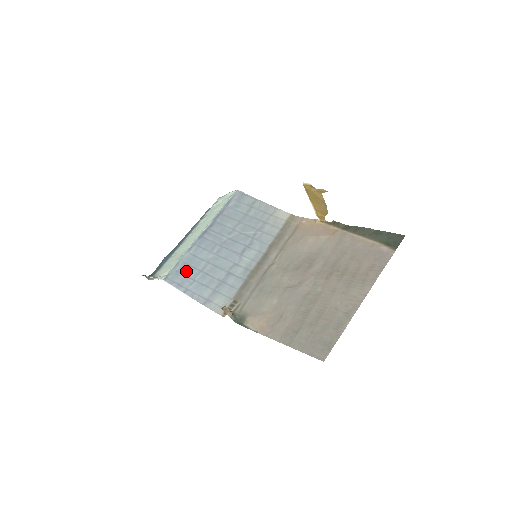
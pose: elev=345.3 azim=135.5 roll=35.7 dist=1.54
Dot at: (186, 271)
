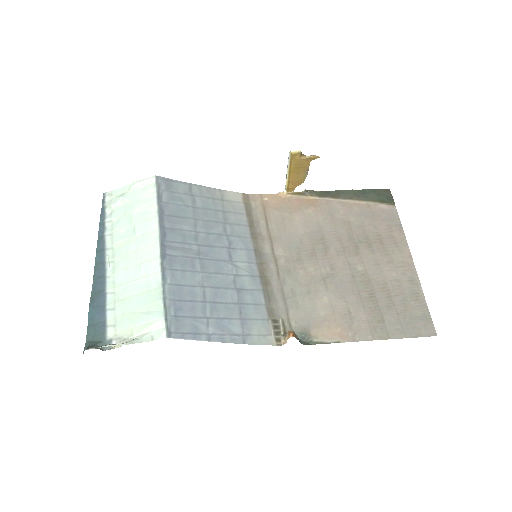
Dot at: (186, 311)
